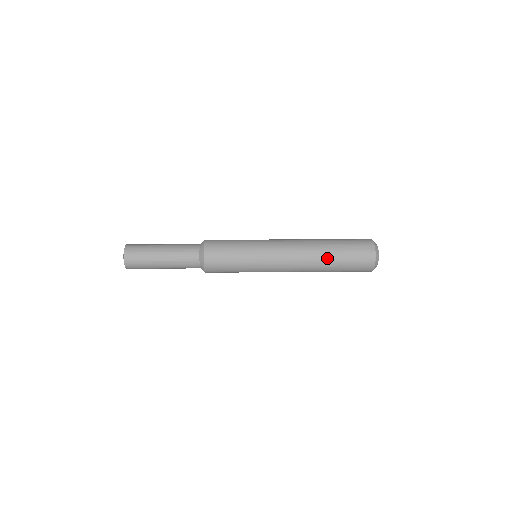
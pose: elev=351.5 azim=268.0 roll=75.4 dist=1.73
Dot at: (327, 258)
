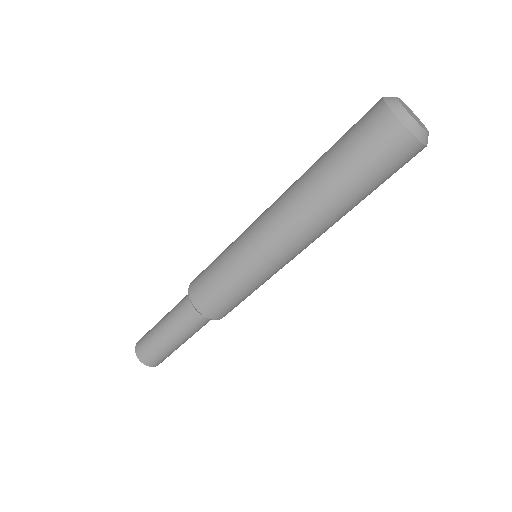
Dot at: (315, 167)
